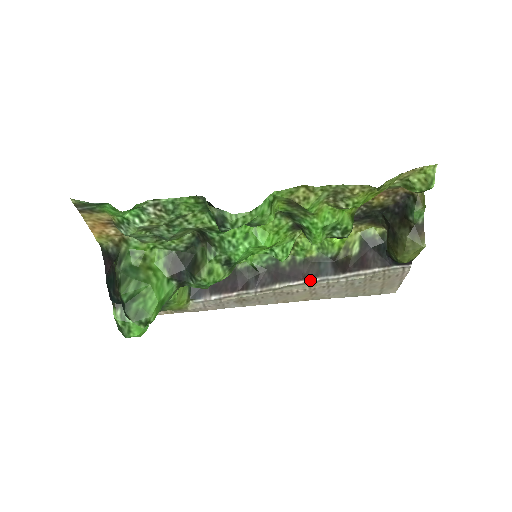
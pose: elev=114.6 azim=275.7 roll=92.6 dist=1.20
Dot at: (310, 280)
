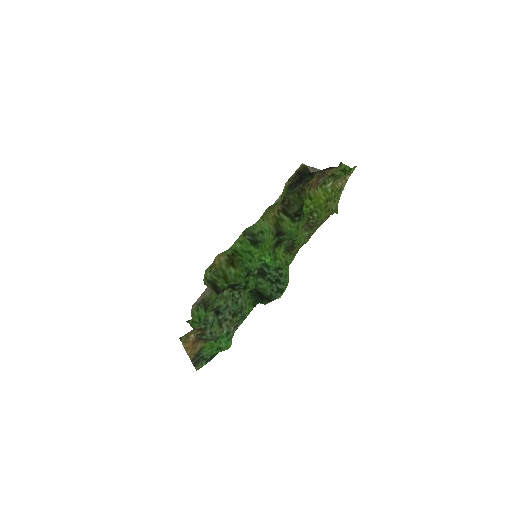
Dot at: occluded
